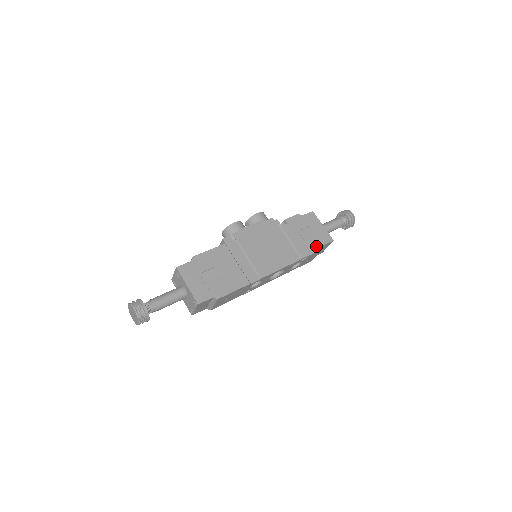
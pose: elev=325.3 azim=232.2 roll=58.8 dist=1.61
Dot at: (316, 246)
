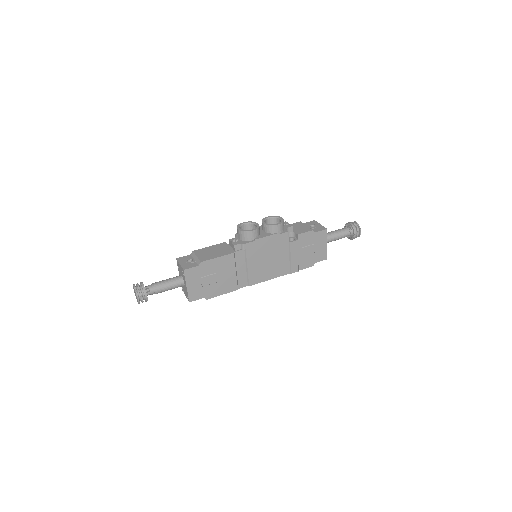
Dot at: (309, 263)
